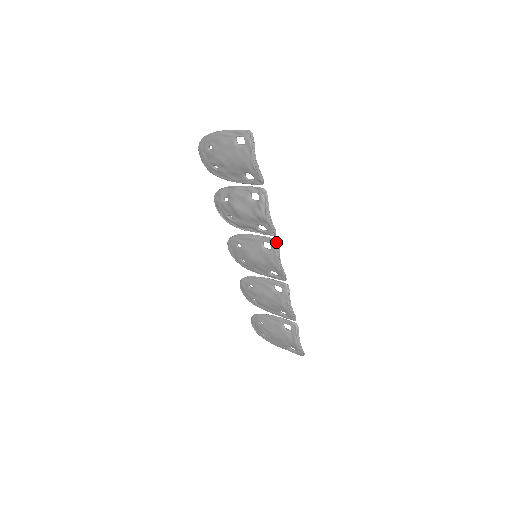
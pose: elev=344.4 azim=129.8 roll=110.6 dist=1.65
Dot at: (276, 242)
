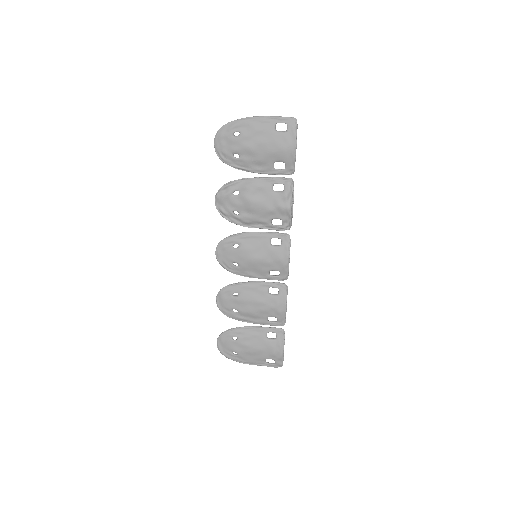
Dot at: (289, 237)
